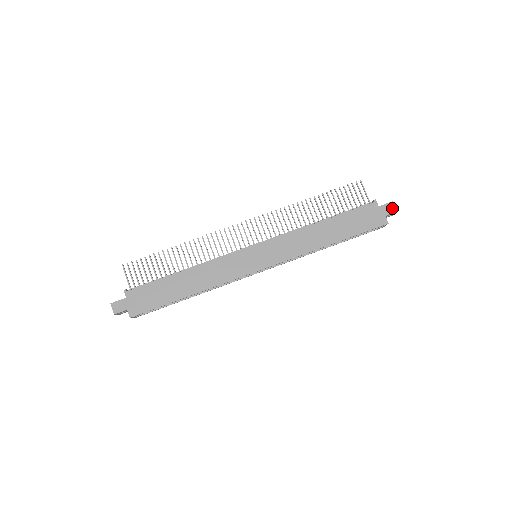
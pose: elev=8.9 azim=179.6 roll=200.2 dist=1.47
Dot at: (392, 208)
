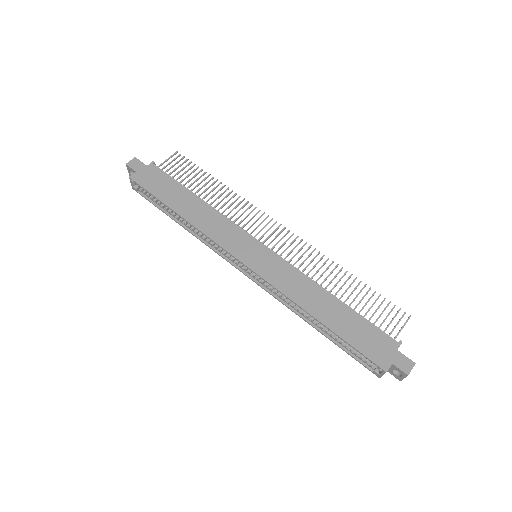
Dot at: (407, 366)
